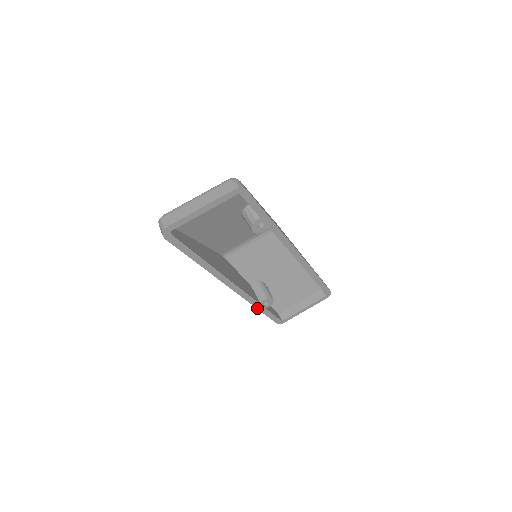
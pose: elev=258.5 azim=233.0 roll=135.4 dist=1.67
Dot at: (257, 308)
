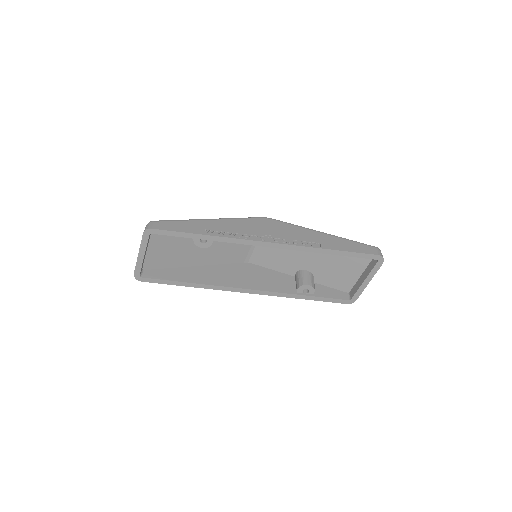
Dot at: (297, 298)
